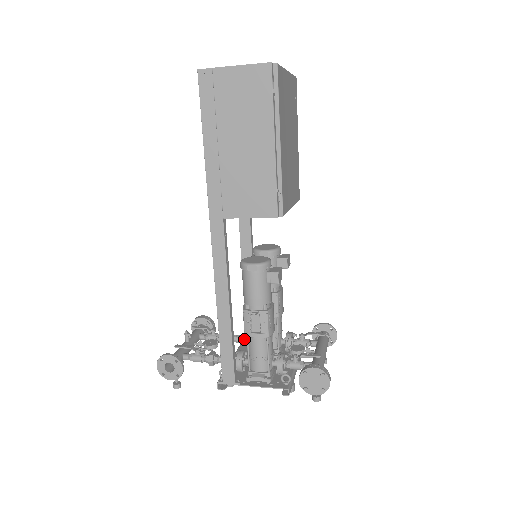
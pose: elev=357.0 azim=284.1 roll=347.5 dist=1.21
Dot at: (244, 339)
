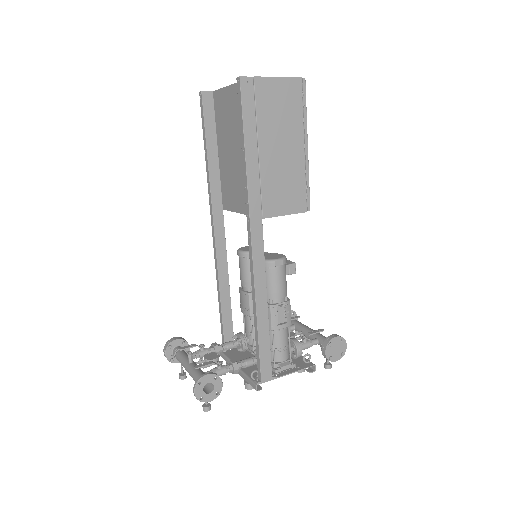
Dot at: (234, 344)
